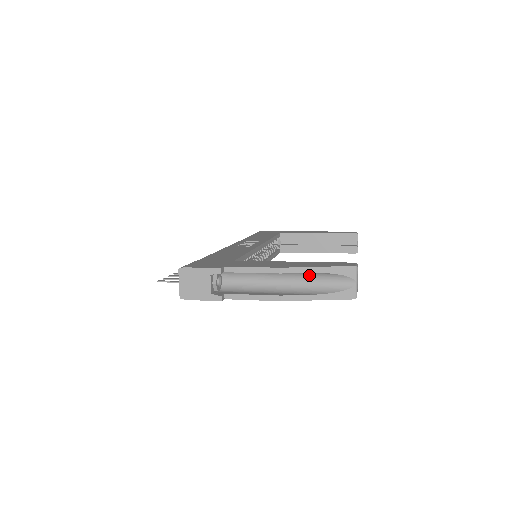
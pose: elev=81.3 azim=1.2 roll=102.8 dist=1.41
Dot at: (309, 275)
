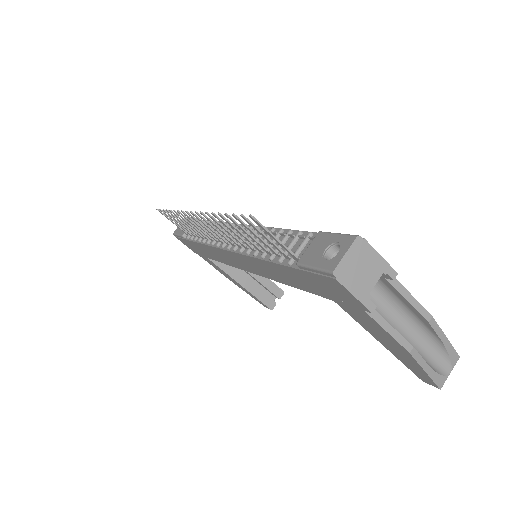
Dot at: (428, 339)
